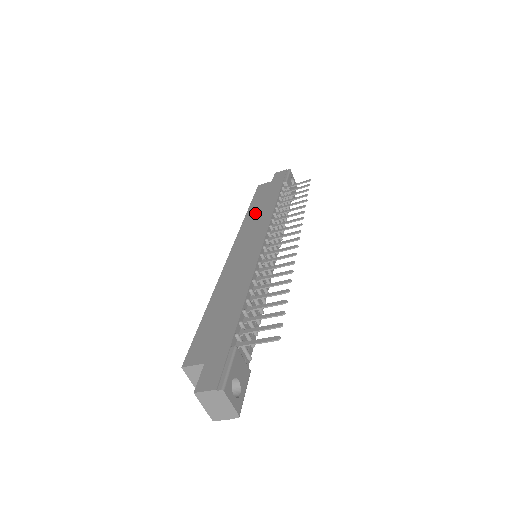
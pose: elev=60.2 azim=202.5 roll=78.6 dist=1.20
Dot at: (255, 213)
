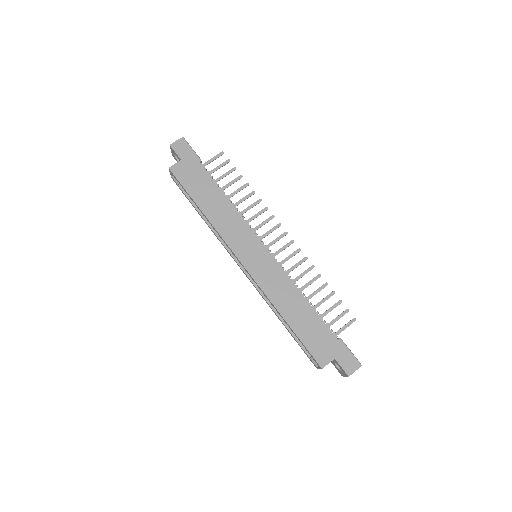
Dot at: (216, 213)
